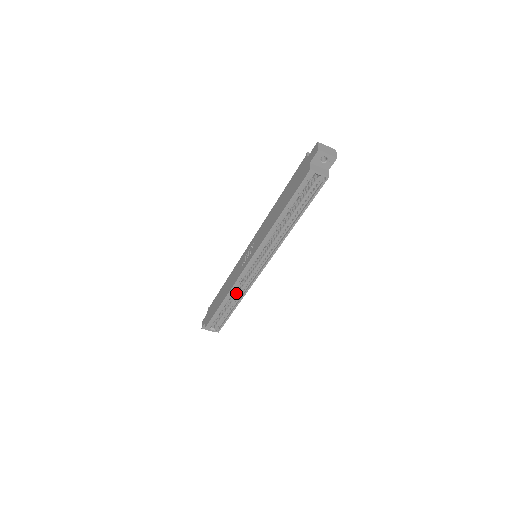
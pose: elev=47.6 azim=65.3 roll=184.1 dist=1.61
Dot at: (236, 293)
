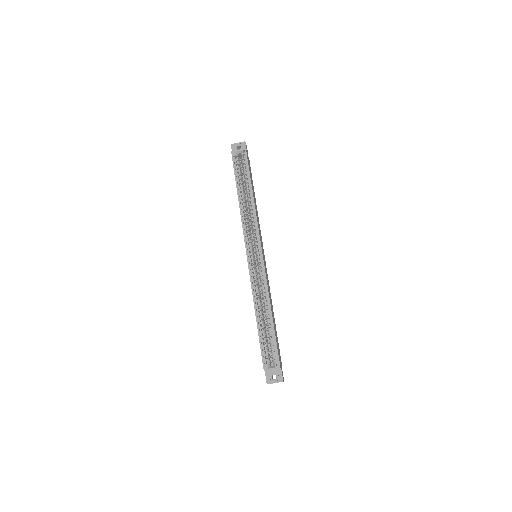
Dot at: (263, 302)
